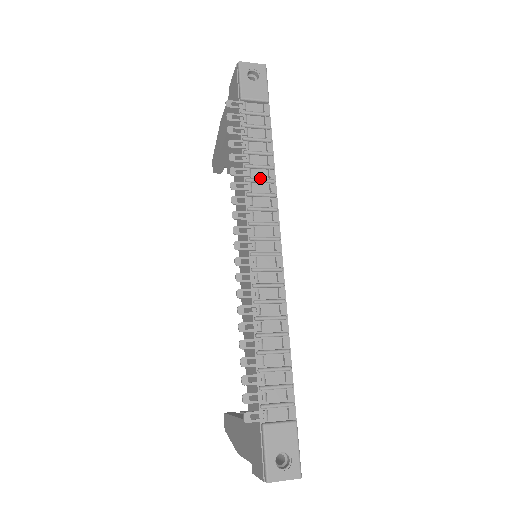
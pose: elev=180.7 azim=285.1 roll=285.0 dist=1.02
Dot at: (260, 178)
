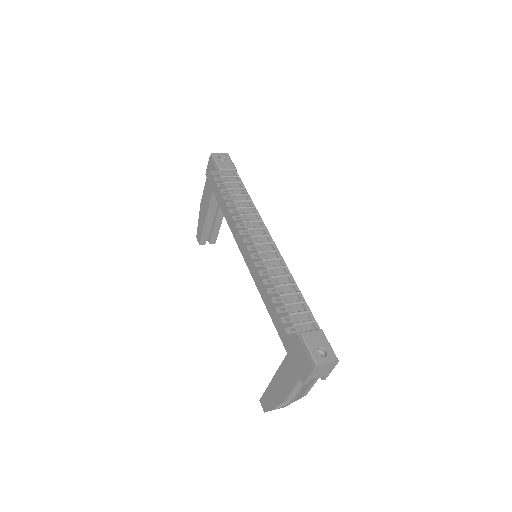
Dot at: (246, 207)
